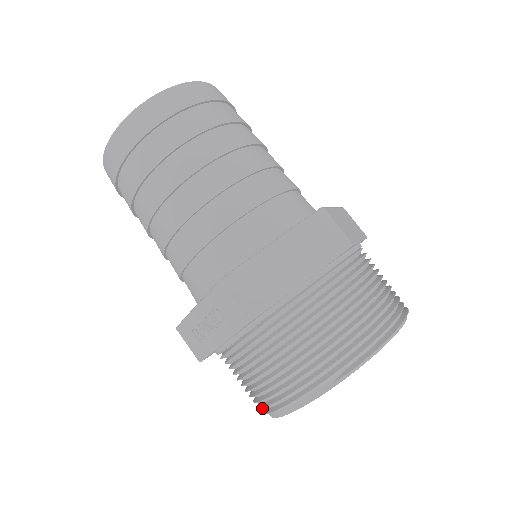
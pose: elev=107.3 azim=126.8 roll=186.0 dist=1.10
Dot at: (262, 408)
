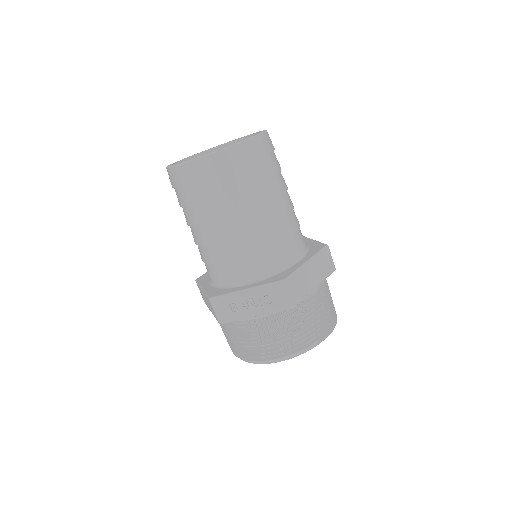
Dot at: (257, 357)
